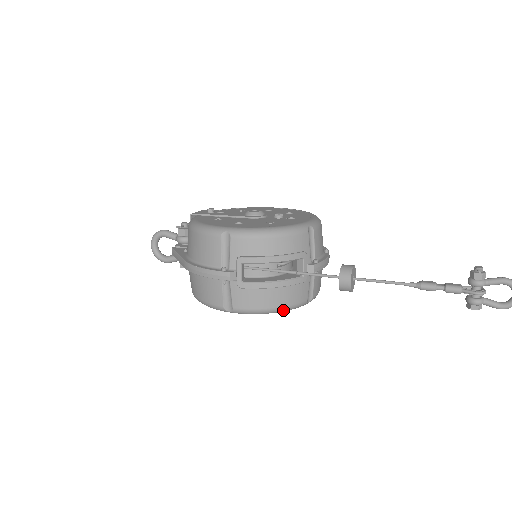
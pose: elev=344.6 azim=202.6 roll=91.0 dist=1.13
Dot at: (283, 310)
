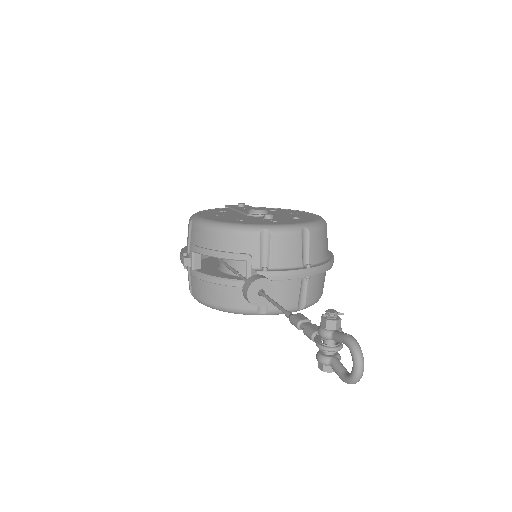
Dot at: (227, 310)
